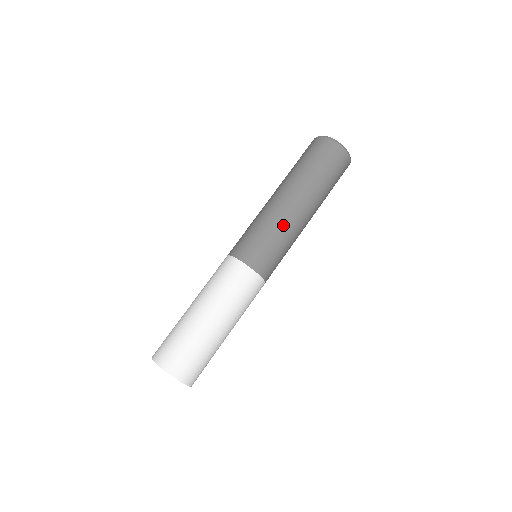
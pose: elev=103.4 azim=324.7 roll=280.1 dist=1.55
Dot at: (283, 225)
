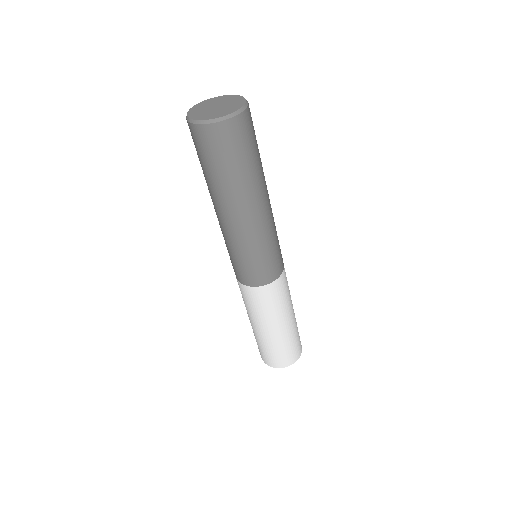
Dot at: (258, 237)
